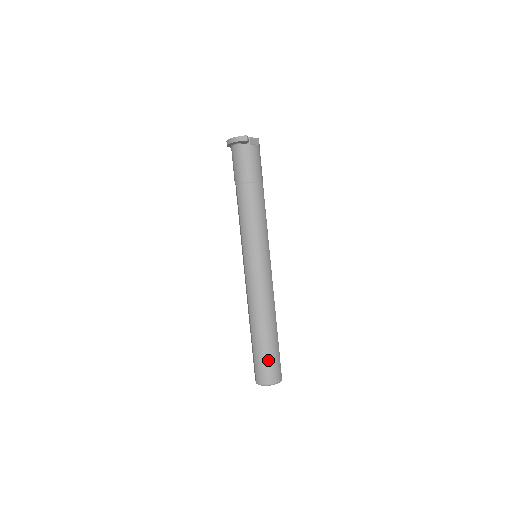
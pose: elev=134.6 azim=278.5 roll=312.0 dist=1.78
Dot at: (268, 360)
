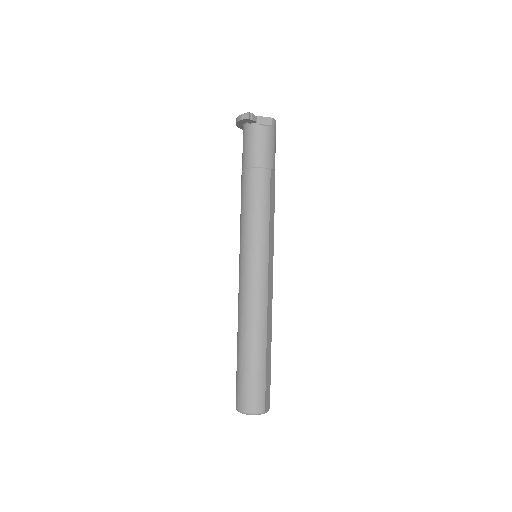
Dot at: (247, 382)
